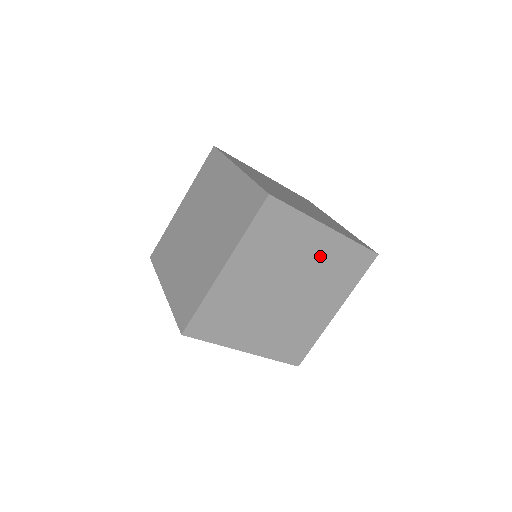
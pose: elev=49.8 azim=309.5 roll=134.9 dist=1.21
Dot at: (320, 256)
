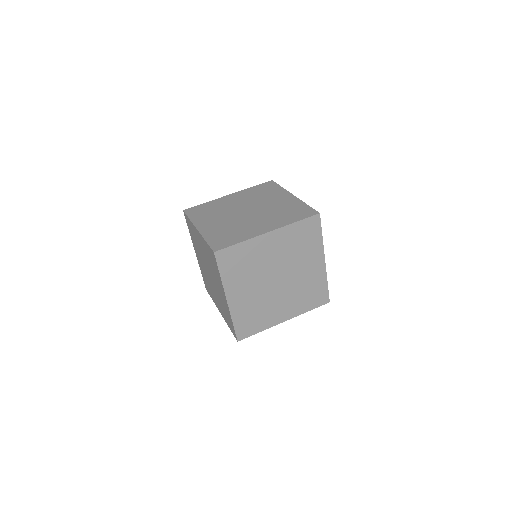
Dot at: (308, 274)
